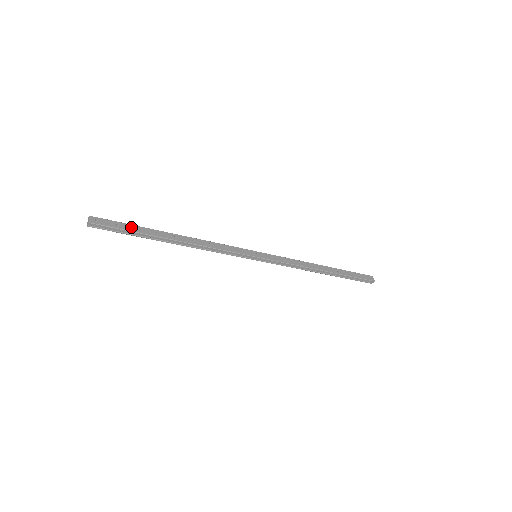
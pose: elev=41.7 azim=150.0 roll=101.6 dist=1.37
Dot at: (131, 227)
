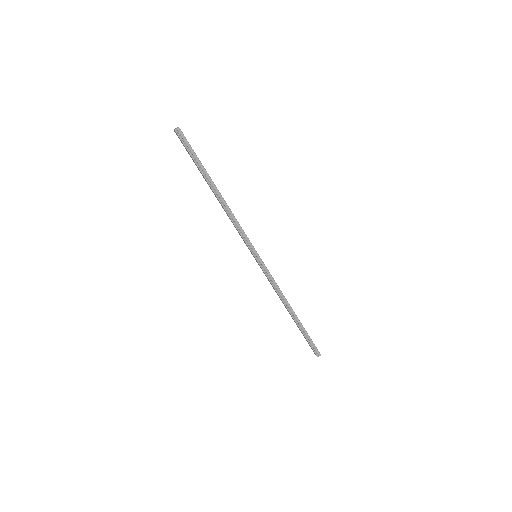
Dot at: (197, 157)
